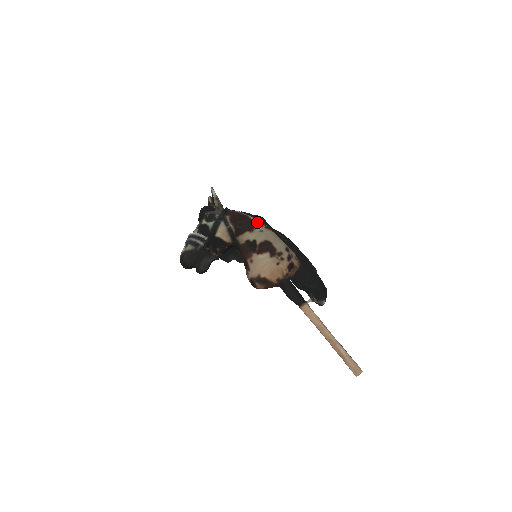
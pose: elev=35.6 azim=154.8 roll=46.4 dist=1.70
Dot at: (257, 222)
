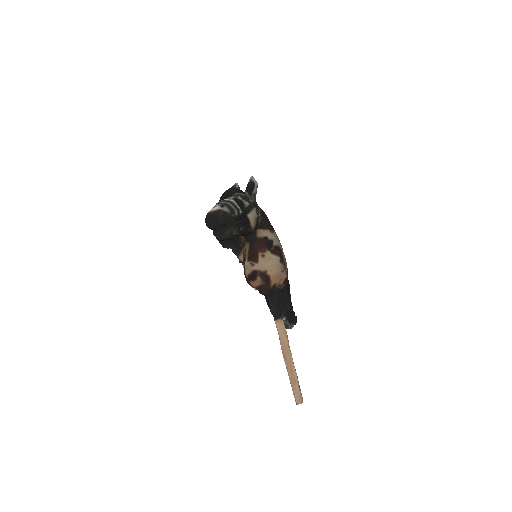
Dot at: occluded
